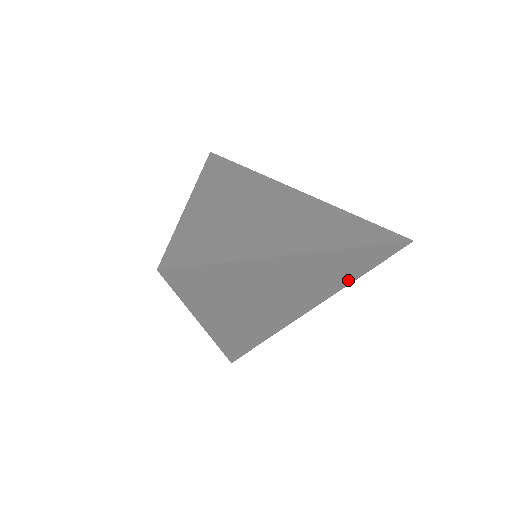
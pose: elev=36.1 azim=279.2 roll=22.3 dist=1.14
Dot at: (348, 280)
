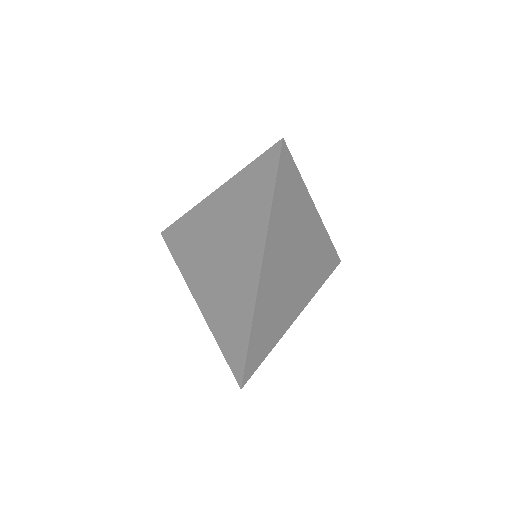
Dot at: occluded
